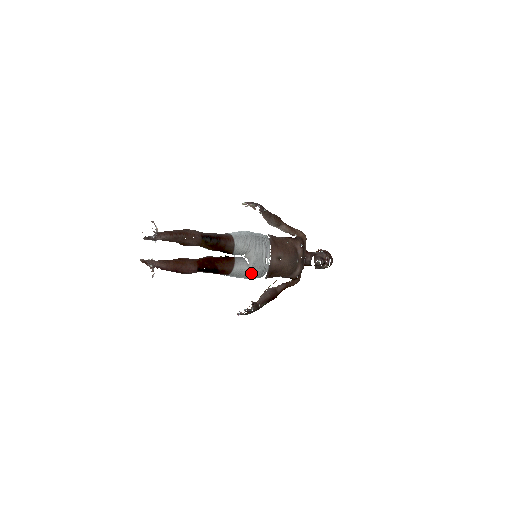
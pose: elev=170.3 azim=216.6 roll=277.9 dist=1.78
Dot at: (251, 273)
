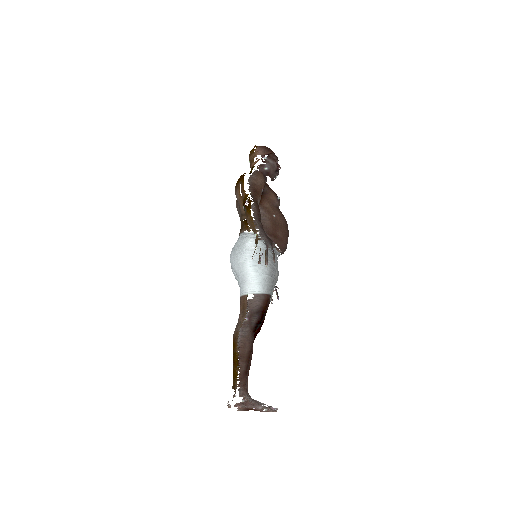
Dot at: occluded
